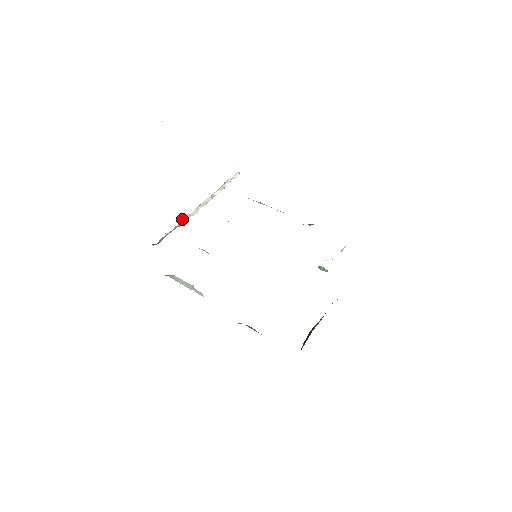
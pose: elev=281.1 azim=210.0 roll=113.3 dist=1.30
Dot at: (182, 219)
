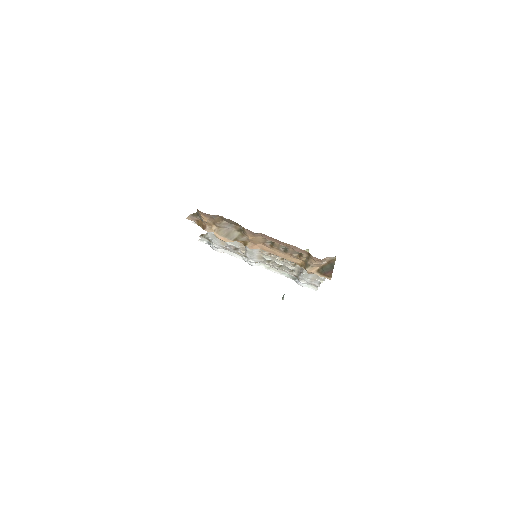
Dot at: occluded
